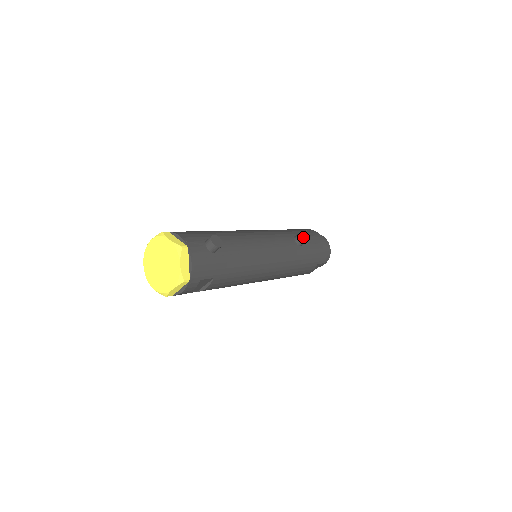
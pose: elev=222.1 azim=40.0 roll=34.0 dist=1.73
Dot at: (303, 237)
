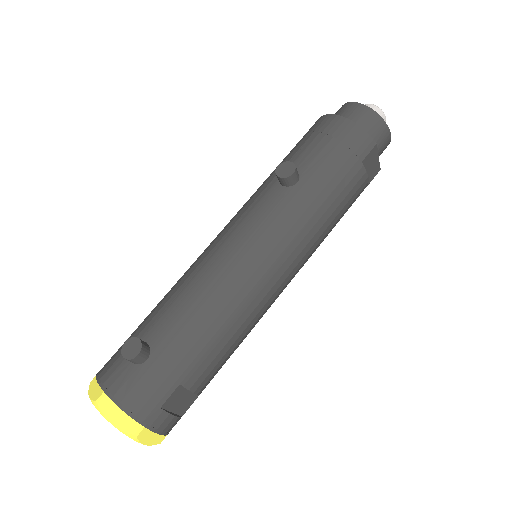
Dot at: (285, 170)
